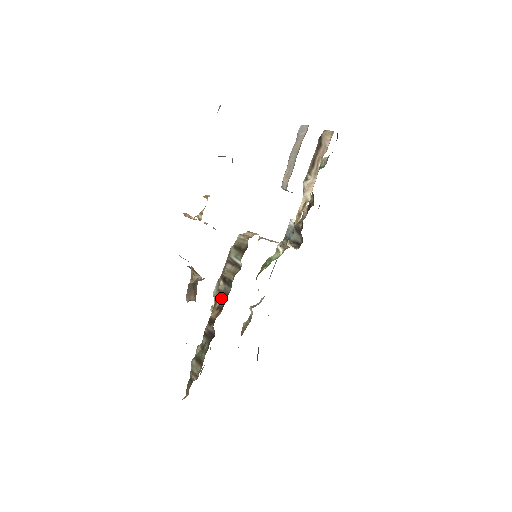
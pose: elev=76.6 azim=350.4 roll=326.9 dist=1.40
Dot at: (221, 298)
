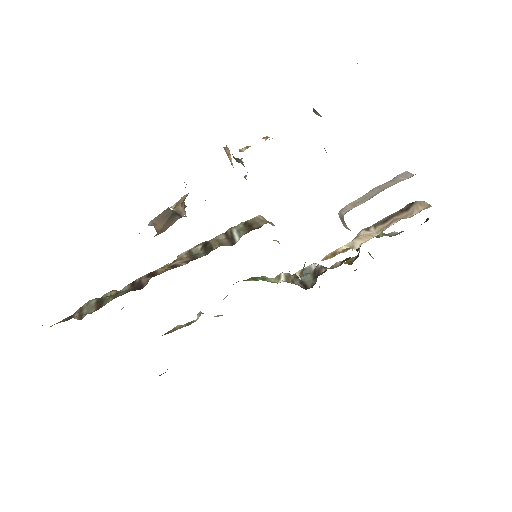
Dot at: (185, 259)
